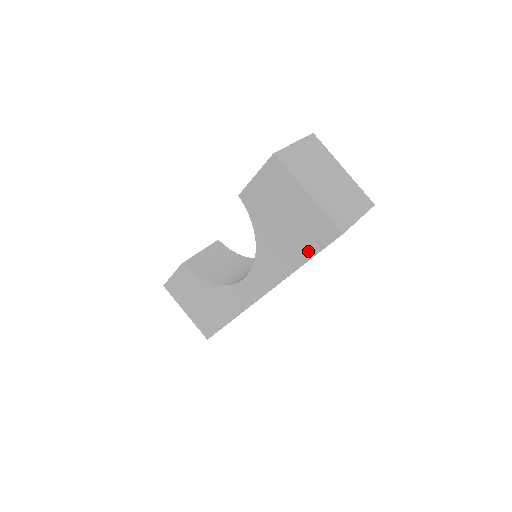
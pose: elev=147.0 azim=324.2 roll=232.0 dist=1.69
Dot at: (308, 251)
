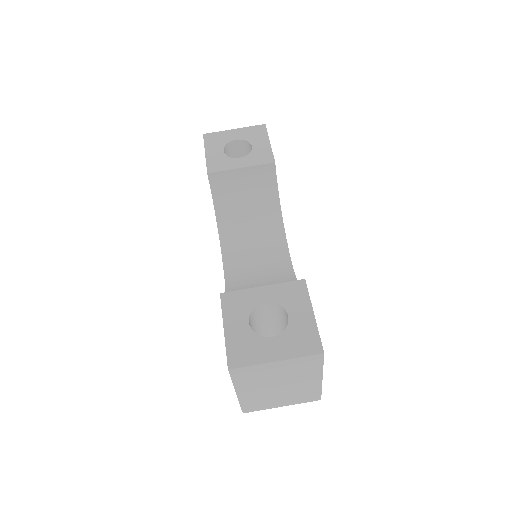
Dot at: occluded
